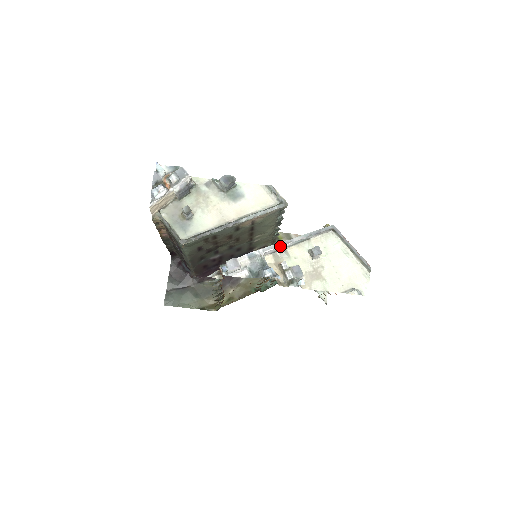
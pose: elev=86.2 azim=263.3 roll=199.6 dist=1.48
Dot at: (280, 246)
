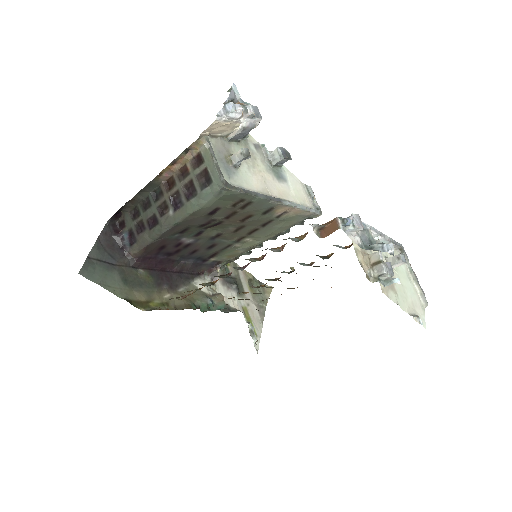
Dot at: (378, 234)
